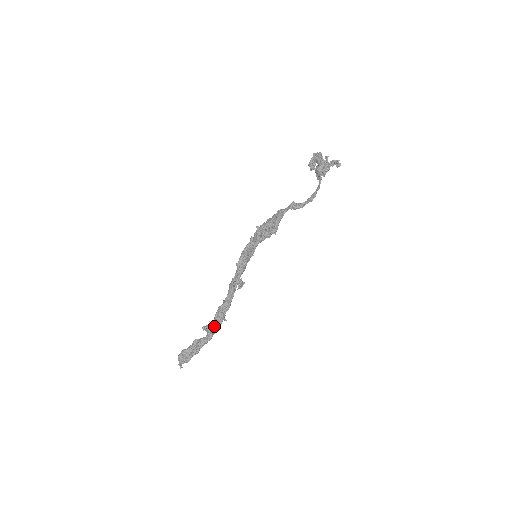
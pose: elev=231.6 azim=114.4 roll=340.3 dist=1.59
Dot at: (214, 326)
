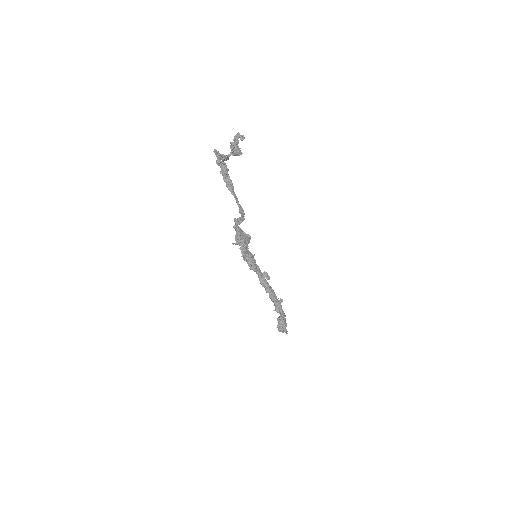
Dot at: (278, 310)
